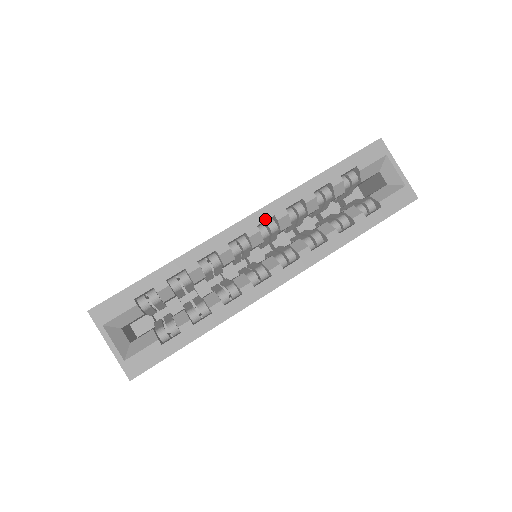
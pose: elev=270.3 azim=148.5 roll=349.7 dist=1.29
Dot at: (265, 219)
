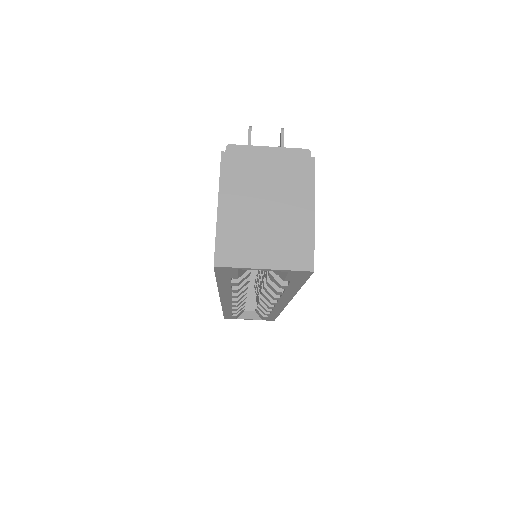
Dot at: (230, 299)
